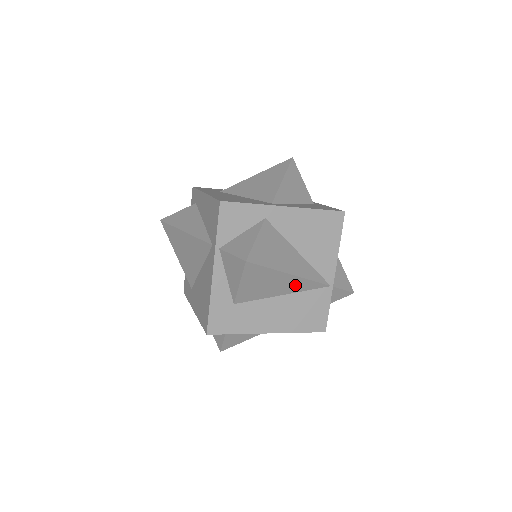
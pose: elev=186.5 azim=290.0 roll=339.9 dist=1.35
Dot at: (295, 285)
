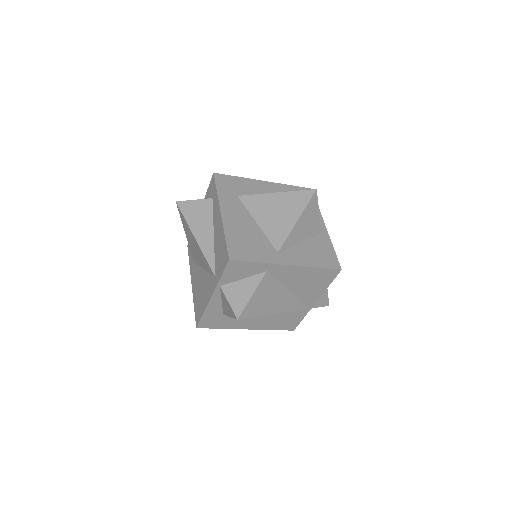
Dot at: occluded
